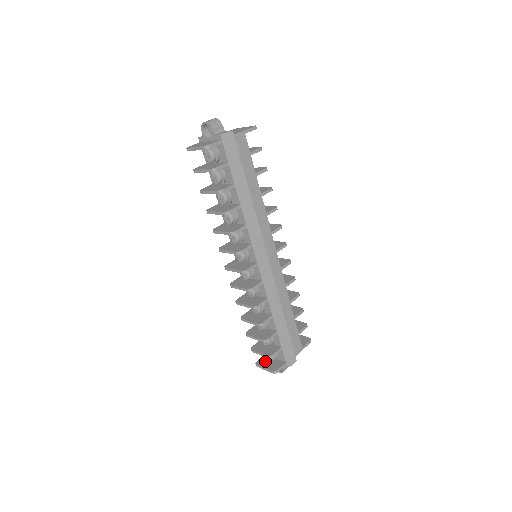
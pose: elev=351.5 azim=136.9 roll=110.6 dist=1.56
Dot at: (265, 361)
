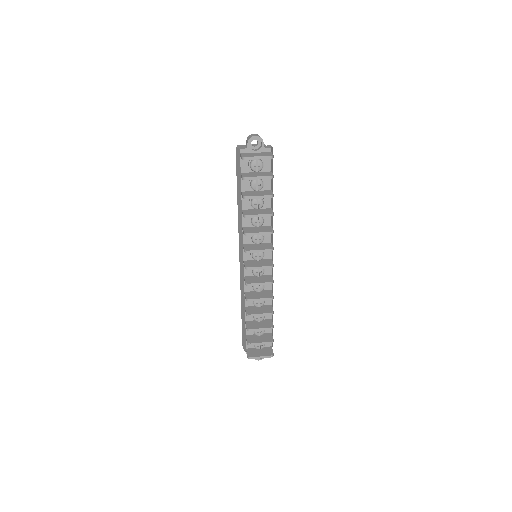
Dot at: (254, 352)
